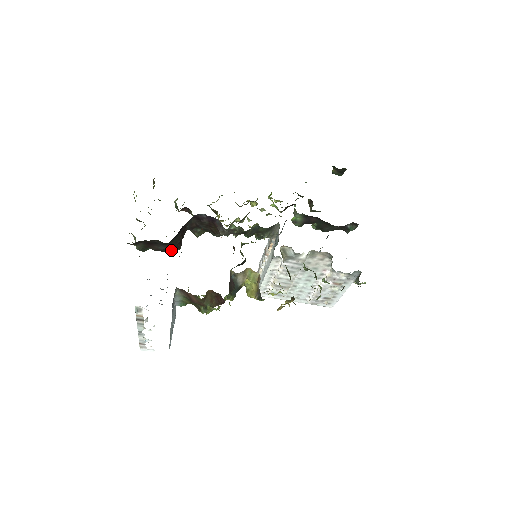
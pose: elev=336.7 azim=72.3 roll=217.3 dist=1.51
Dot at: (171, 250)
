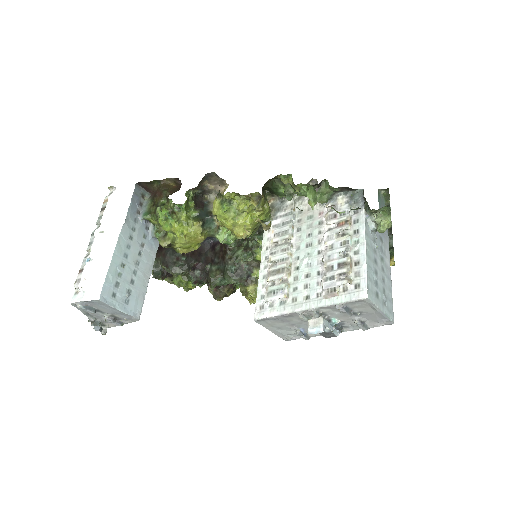
Dot at: (175, 253)
